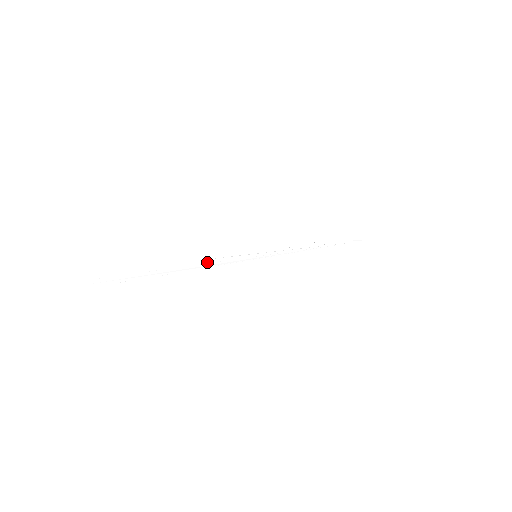
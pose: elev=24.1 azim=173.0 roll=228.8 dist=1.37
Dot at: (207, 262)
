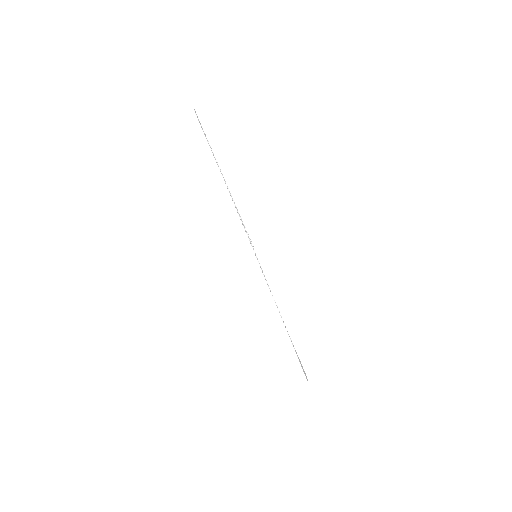
Dot at: (238, 213)
